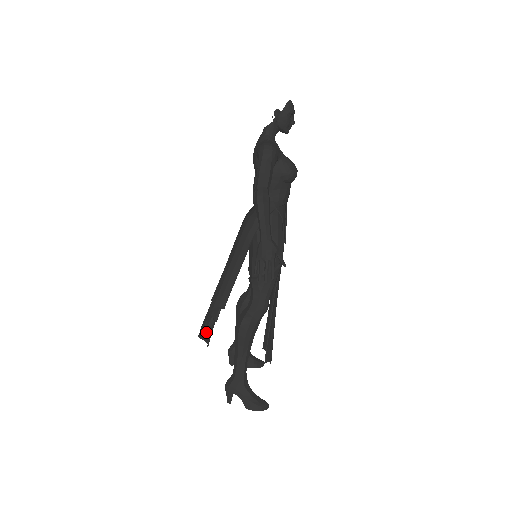
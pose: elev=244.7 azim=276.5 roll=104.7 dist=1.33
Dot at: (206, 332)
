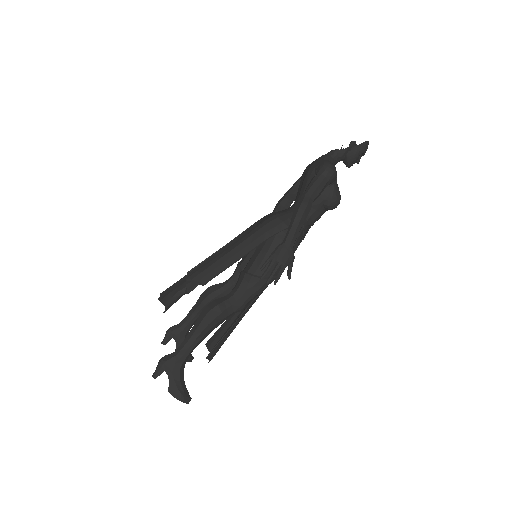
Dot at: (171, 298)
